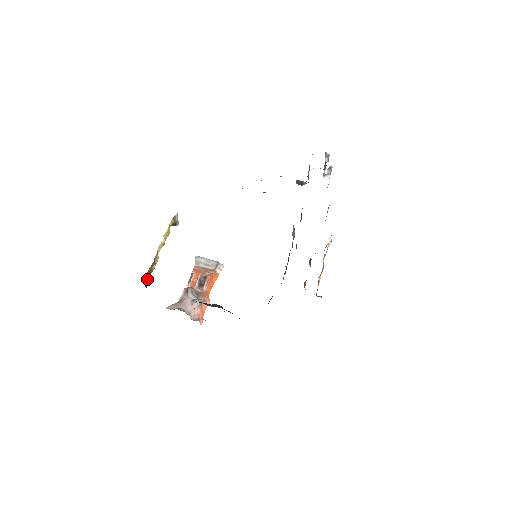
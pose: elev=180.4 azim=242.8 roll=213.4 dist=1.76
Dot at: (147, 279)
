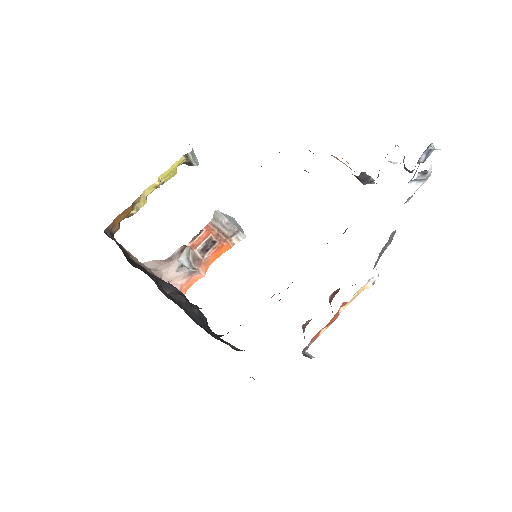
Dot at: (117, 224)
